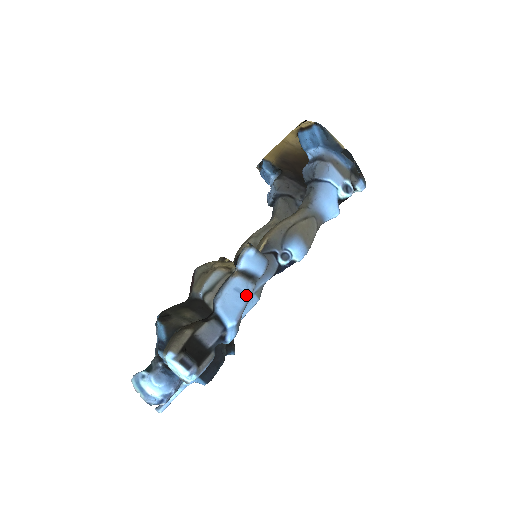
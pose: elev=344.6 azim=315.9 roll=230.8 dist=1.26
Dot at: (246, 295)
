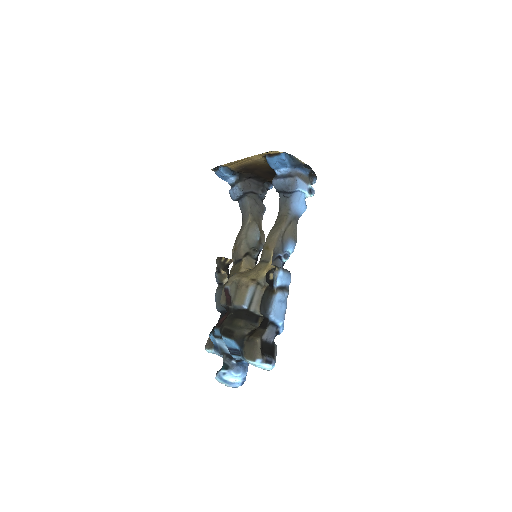
Dot at: (285, 302)
